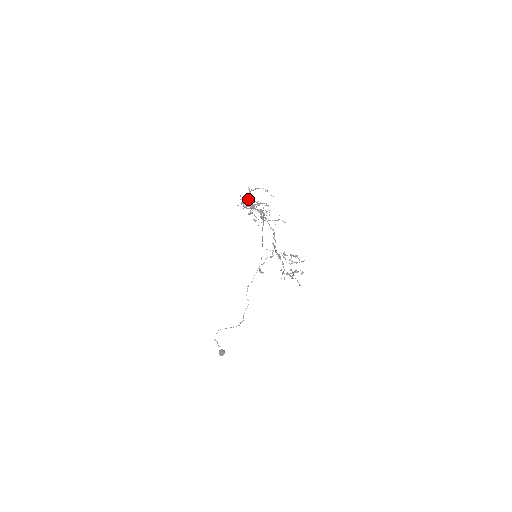
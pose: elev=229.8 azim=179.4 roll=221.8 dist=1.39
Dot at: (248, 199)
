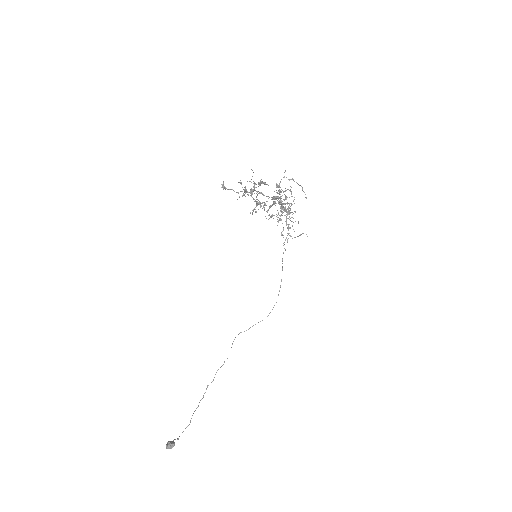
Dot at: (278, 185)
